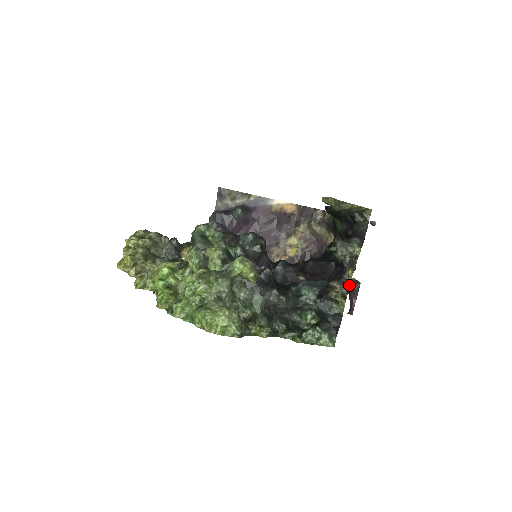
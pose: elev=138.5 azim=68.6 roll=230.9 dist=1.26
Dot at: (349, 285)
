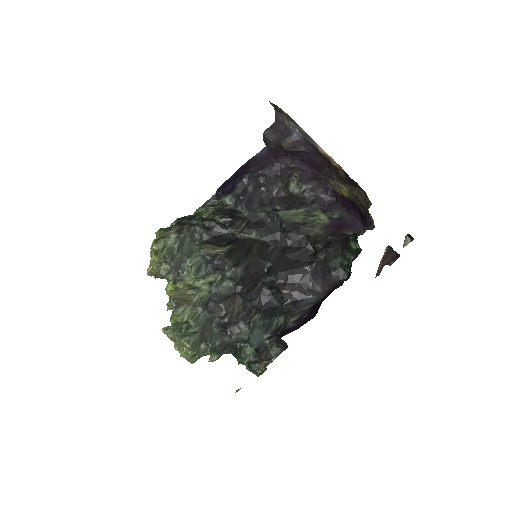
Dot at: occluded
